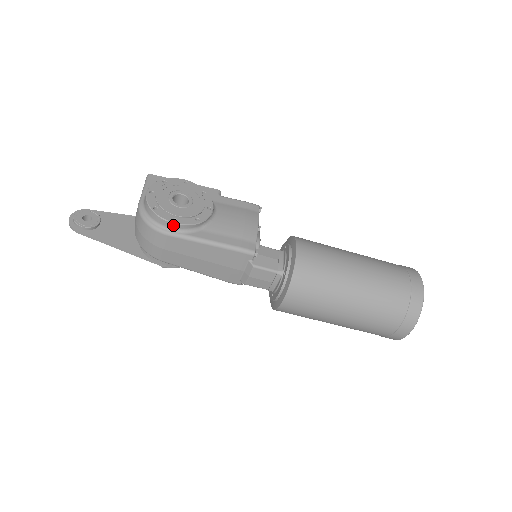
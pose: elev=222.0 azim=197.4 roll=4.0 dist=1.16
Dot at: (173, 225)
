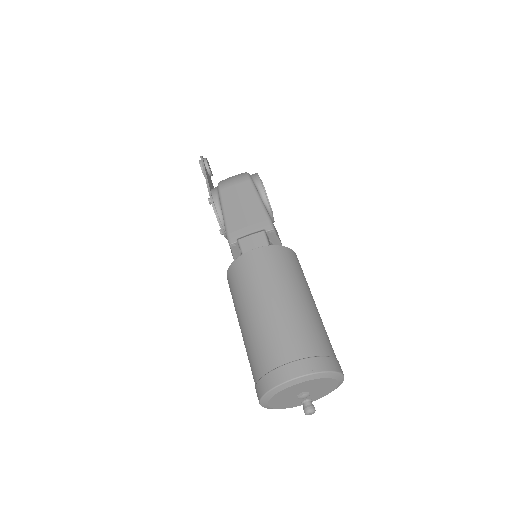
Dot at: (259, 181)
